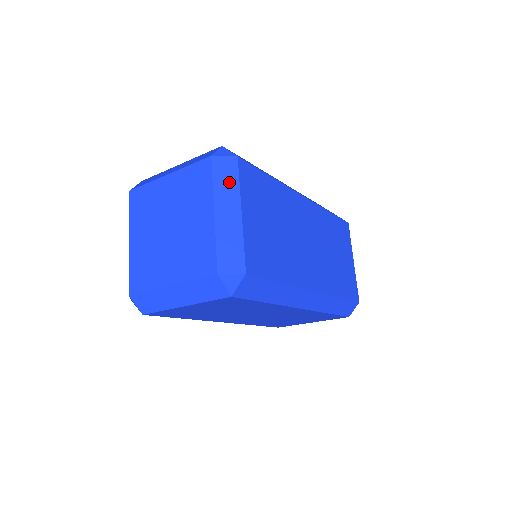
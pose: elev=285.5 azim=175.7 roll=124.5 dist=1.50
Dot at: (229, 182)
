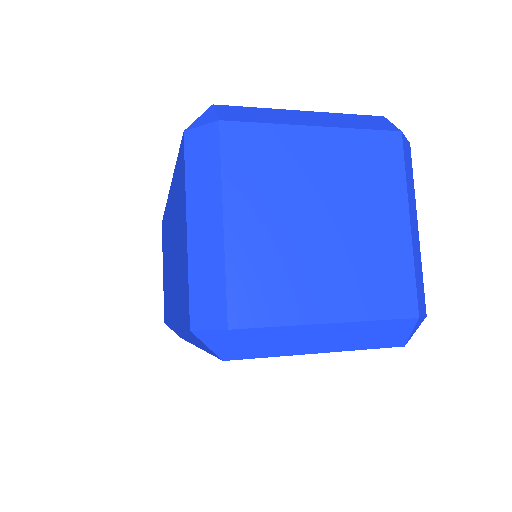
Dot at: (411, 179)
